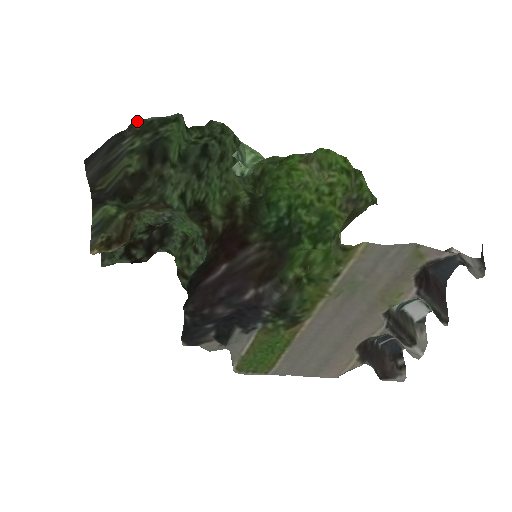
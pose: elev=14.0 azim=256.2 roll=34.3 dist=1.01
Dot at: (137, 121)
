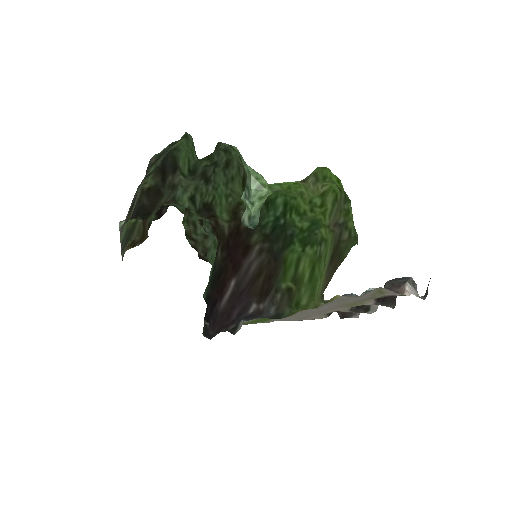
Dot at: (152, 158)
